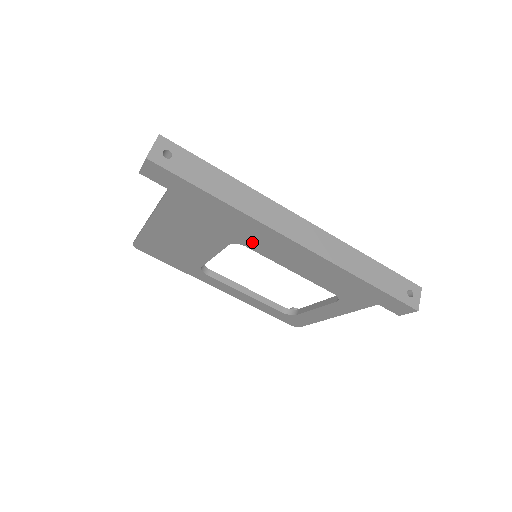
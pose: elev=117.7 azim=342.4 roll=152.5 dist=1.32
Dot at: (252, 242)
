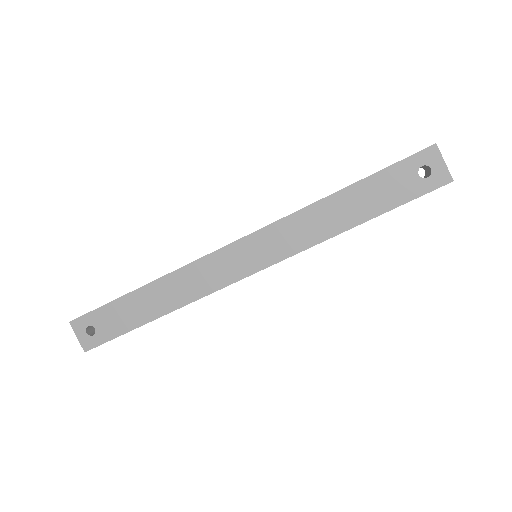
Dot at: occluded
